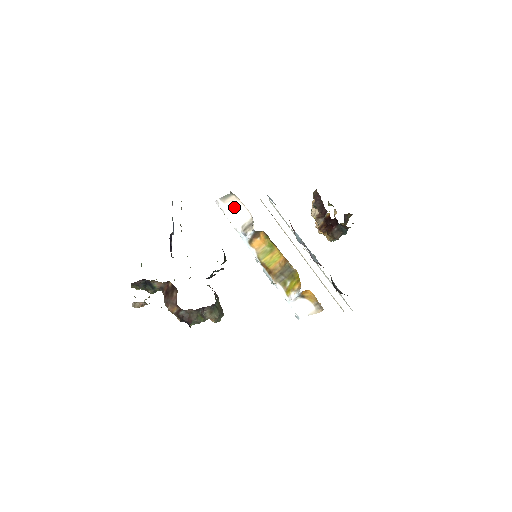
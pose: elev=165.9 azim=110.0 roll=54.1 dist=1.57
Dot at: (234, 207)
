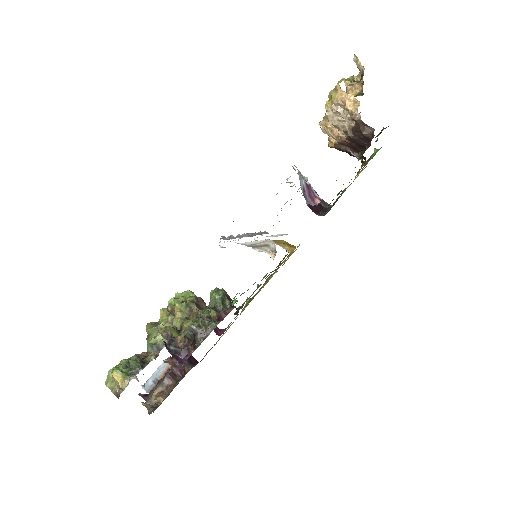
Dot at: occluded
